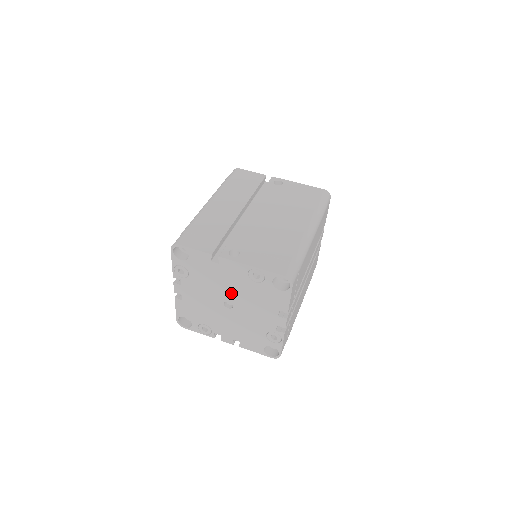
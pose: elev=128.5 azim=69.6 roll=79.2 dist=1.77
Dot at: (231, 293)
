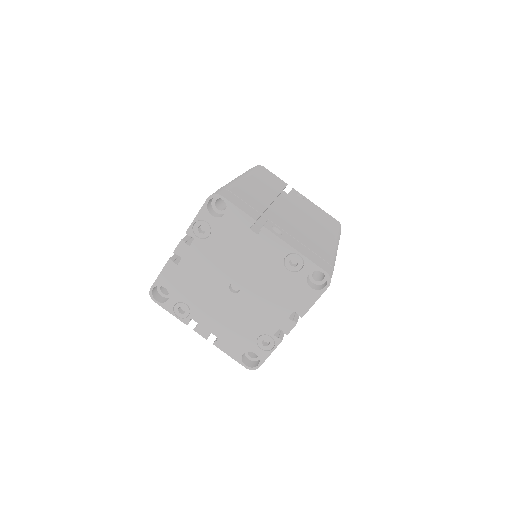
Dot at: (248, 274)
